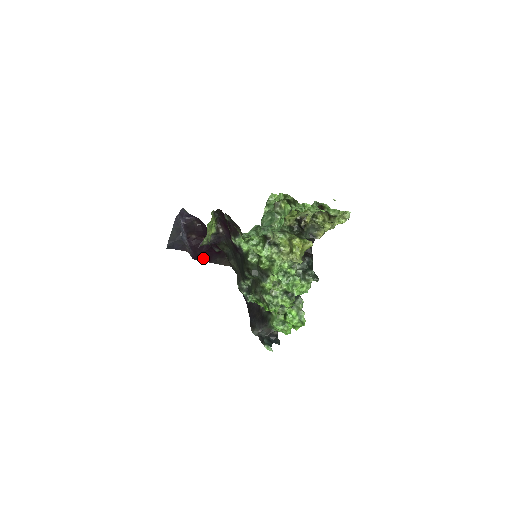
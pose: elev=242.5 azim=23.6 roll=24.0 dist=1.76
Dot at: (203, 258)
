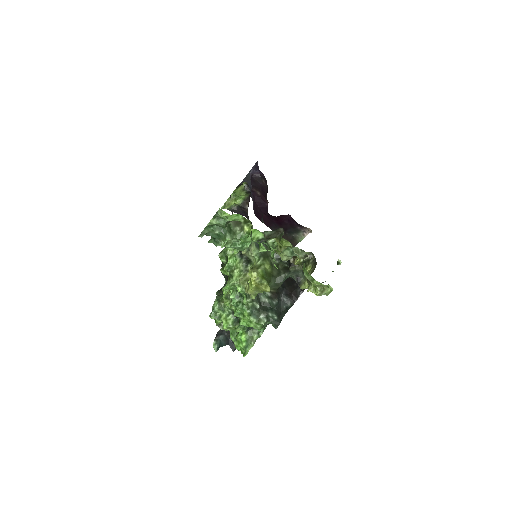
Dot at: (263, 219)
